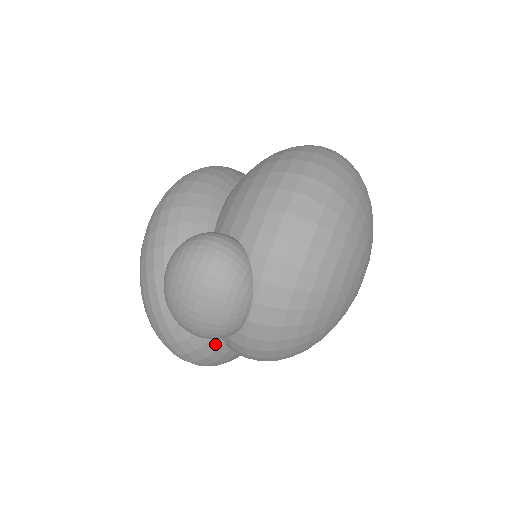
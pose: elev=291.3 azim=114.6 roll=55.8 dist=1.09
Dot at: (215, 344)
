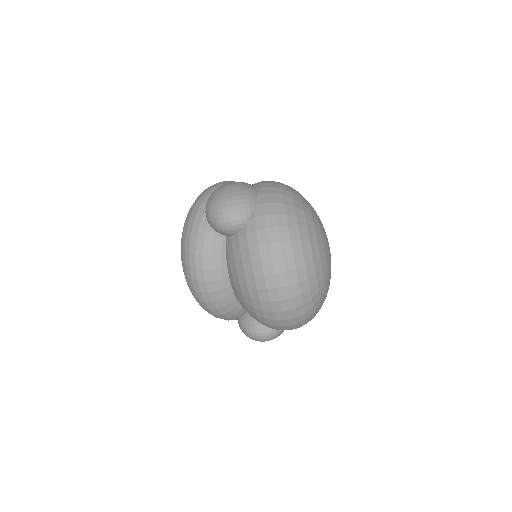
Dot at: occluded
